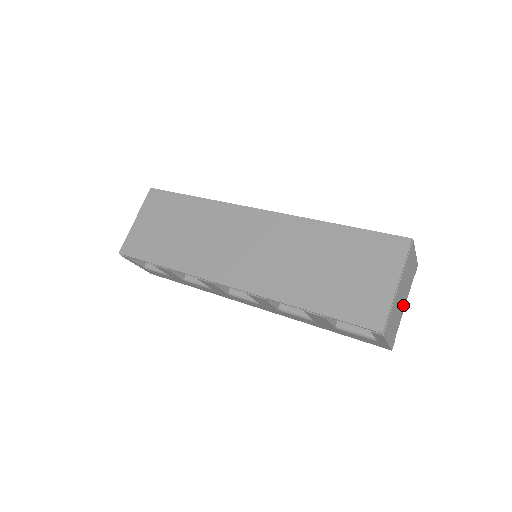
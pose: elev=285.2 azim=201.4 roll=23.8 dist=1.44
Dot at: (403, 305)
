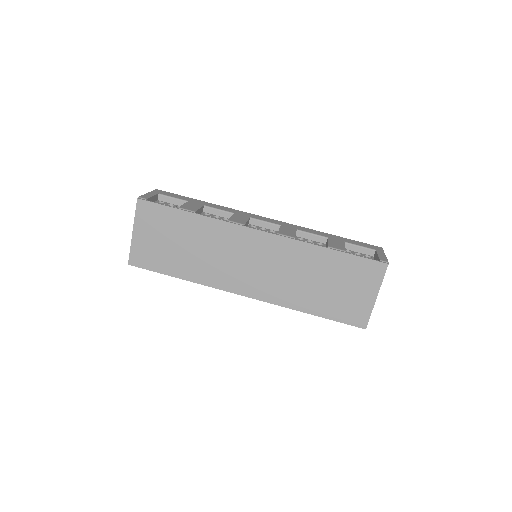
Dot at: occluded
